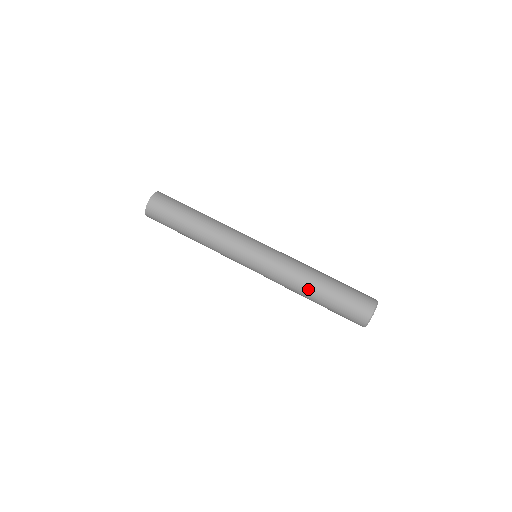
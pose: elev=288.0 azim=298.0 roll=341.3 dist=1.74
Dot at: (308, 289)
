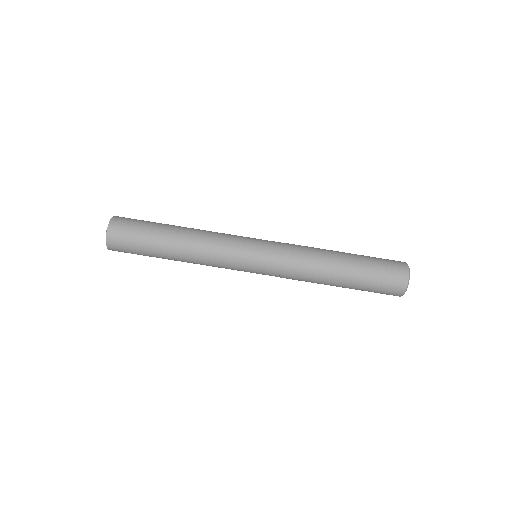
Dot at: occluded
